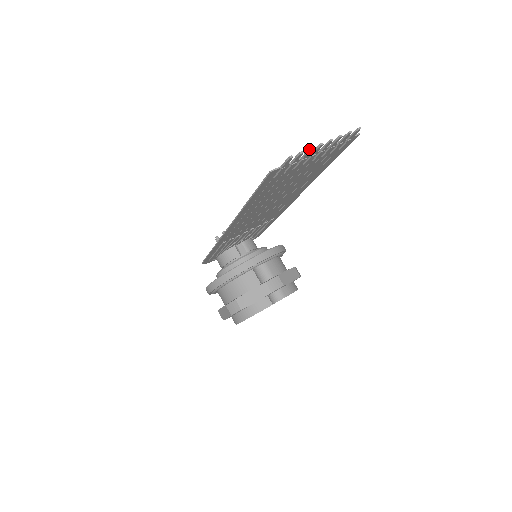
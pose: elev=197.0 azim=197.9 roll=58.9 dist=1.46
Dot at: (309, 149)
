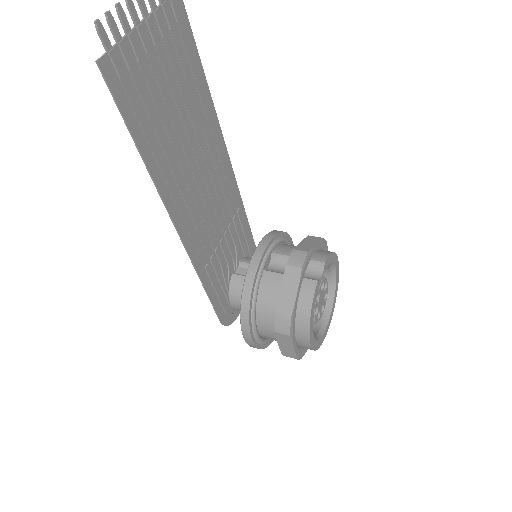
Dot at: (115, 7)
